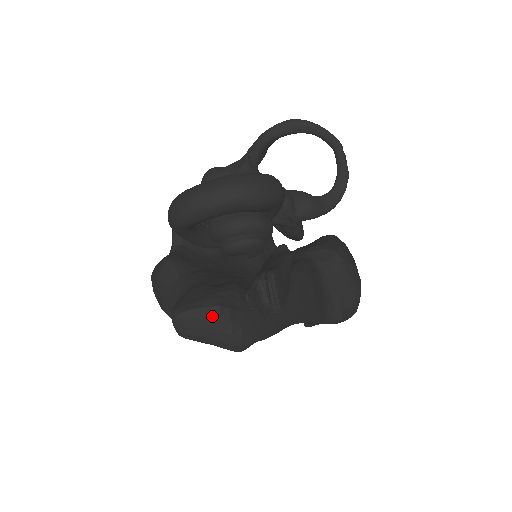
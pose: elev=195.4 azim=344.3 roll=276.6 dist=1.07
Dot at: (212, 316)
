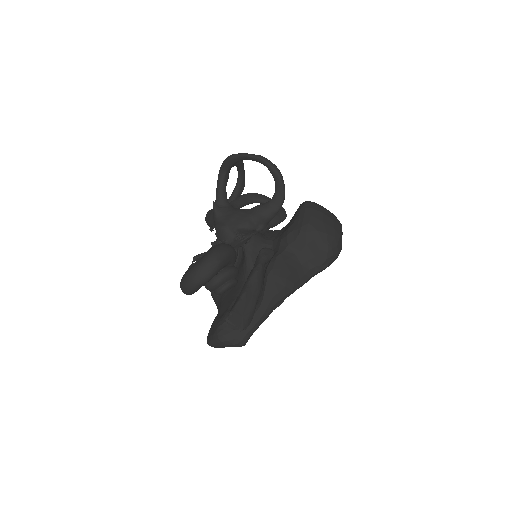
Dot at: (218, 342)
